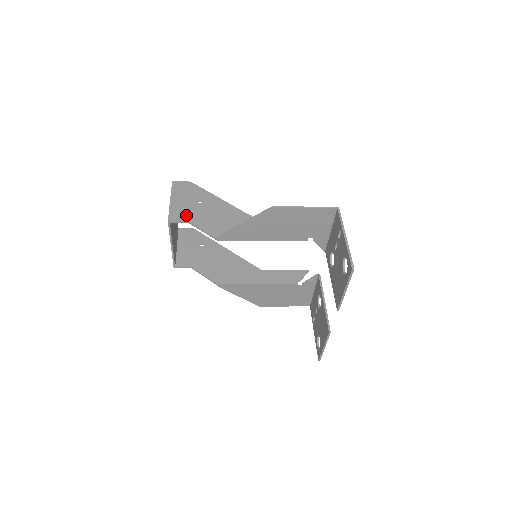
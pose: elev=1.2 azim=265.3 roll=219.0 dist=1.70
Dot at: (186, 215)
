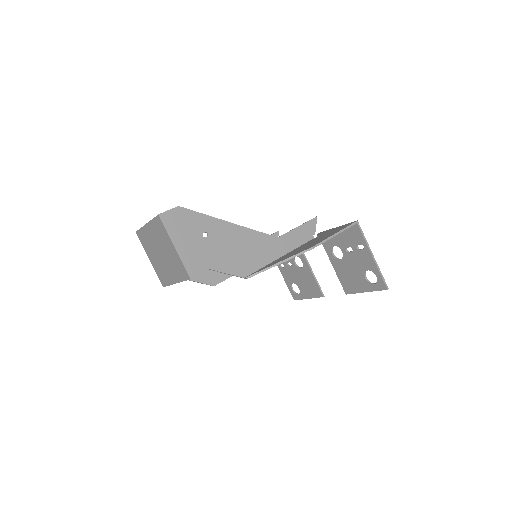
Dot at: (203, 261)
